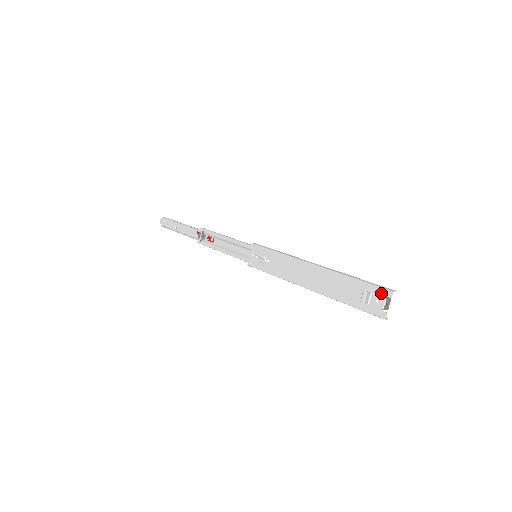
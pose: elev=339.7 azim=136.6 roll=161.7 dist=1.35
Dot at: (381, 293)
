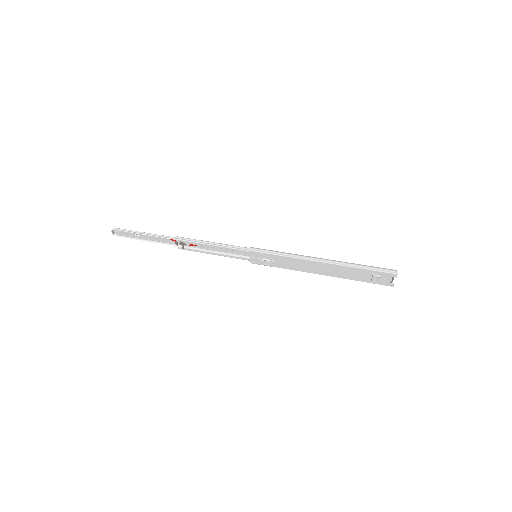
Dot at: (388, 276)
